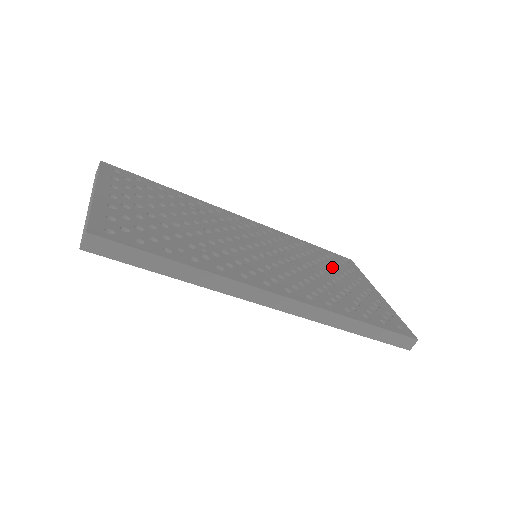
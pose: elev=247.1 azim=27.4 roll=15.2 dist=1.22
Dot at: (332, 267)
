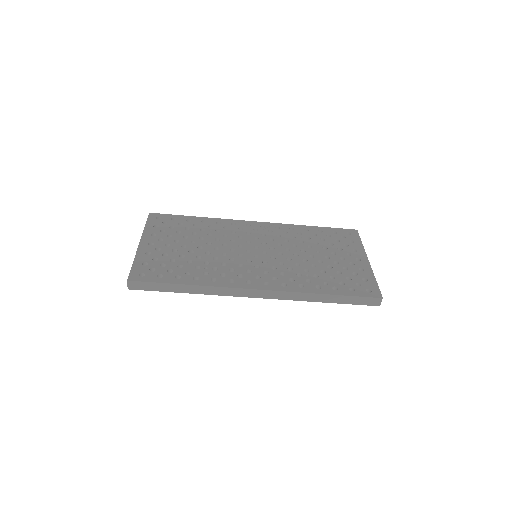
Dot at: (327, 246)
